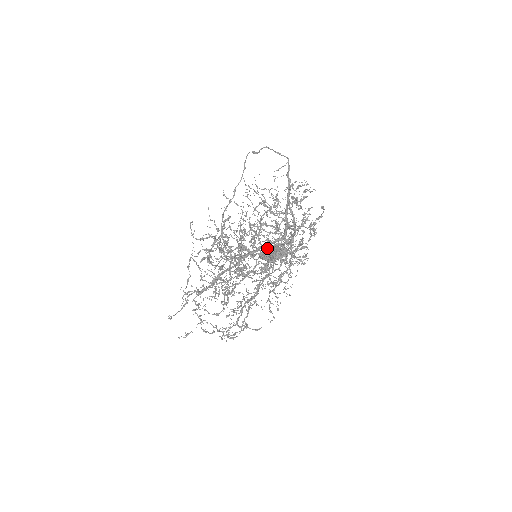
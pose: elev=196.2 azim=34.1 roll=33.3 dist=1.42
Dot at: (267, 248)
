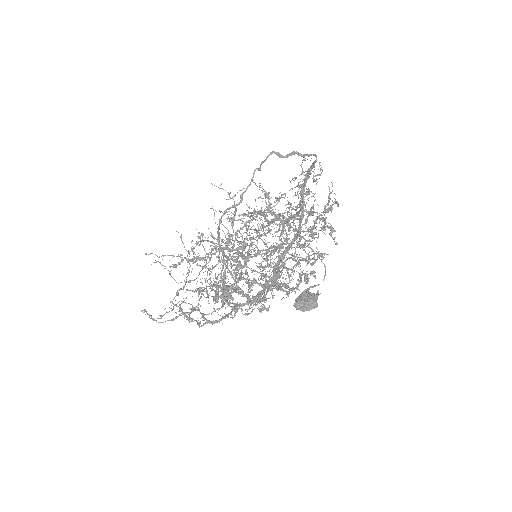
Dot at: occluded
